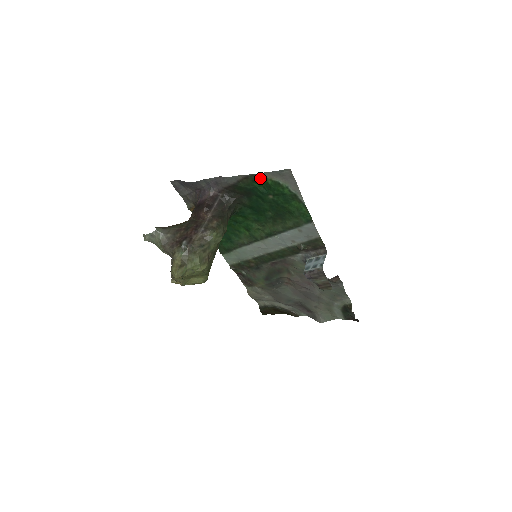
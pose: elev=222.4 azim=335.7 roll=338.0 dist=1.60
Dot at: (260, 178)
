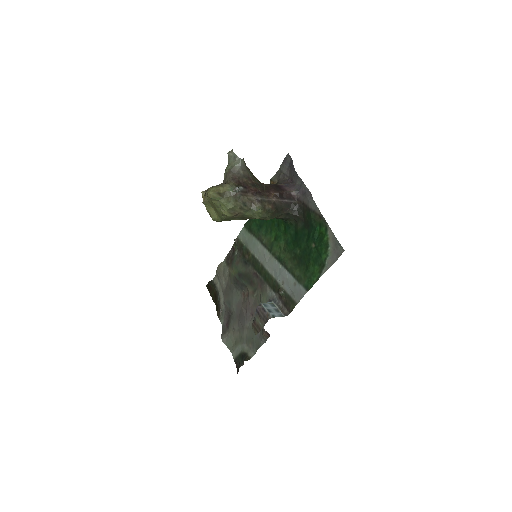
Dot at: (325, 229)
